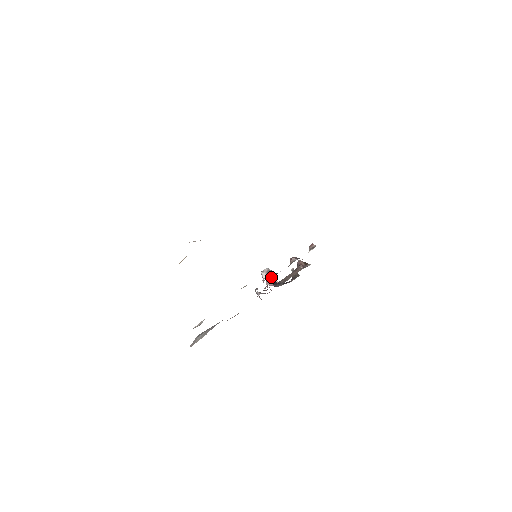
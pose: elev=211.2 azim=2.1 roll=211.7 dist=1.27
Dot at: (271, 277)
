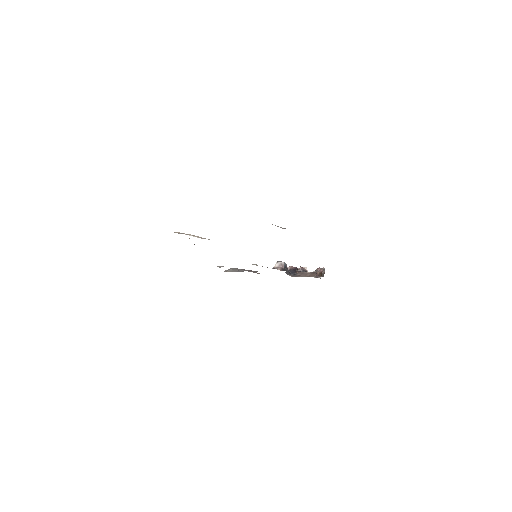
Dot at: occluded
